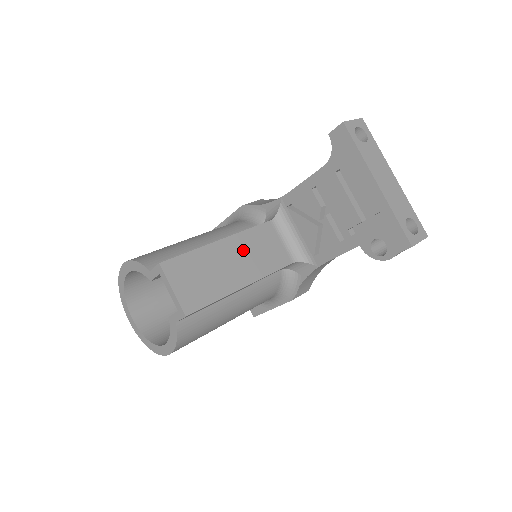
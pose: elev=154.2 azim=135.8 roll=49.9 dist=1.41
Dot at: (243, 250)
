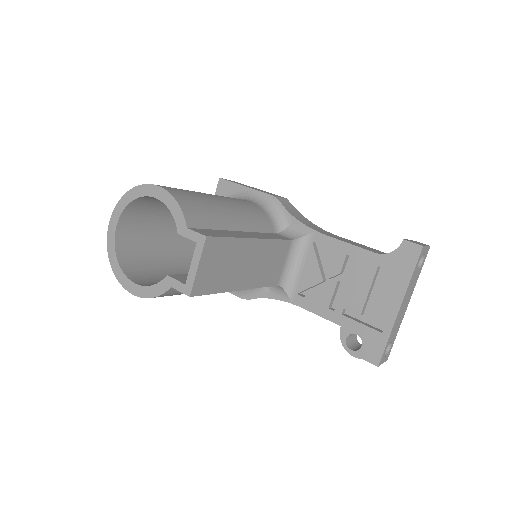
Dot at: (260, 256)
